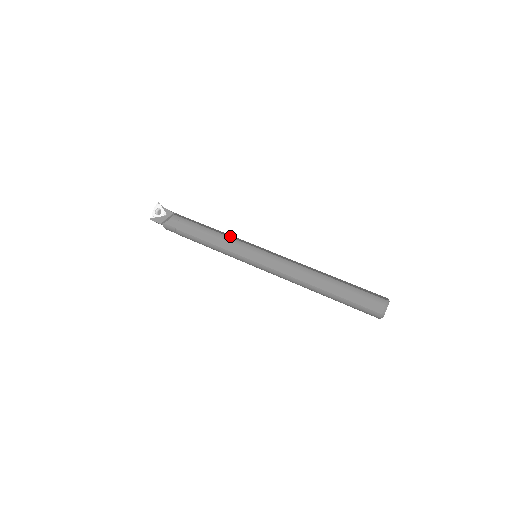
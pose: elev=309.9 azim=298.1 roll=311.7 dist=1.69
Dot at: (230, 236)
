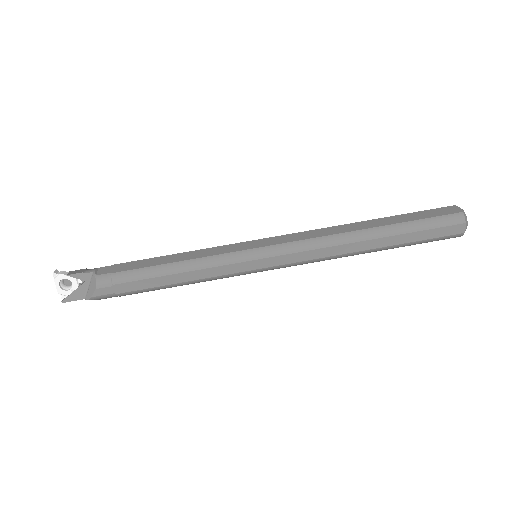
Dot at: (203, 254)
